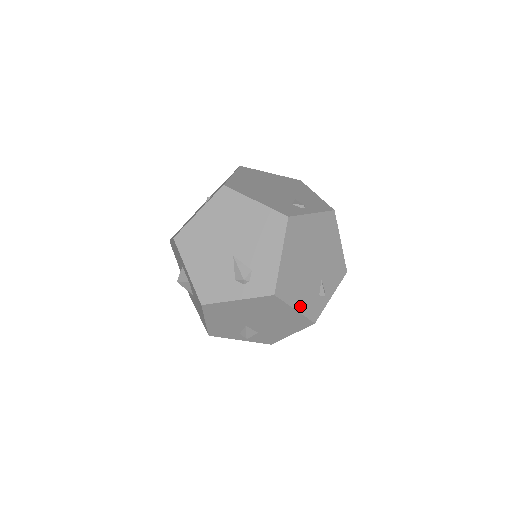
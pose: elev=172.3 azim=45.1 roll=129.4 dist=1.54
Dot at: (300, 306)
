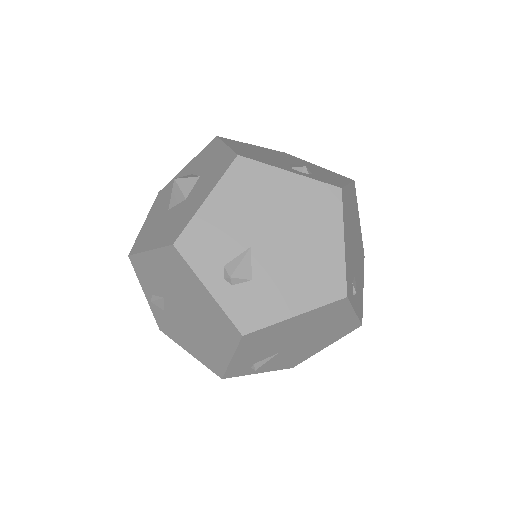
Dot at: (346, 249)
